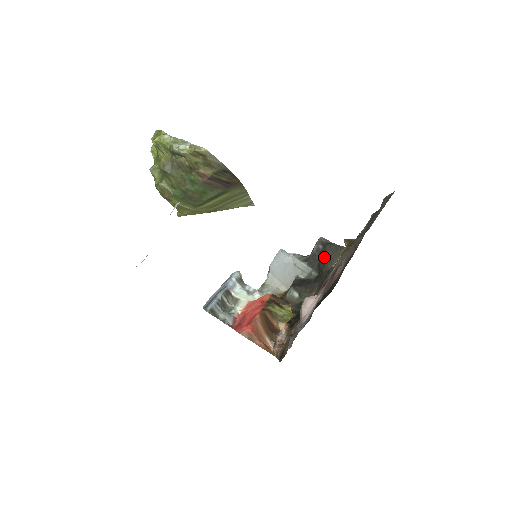
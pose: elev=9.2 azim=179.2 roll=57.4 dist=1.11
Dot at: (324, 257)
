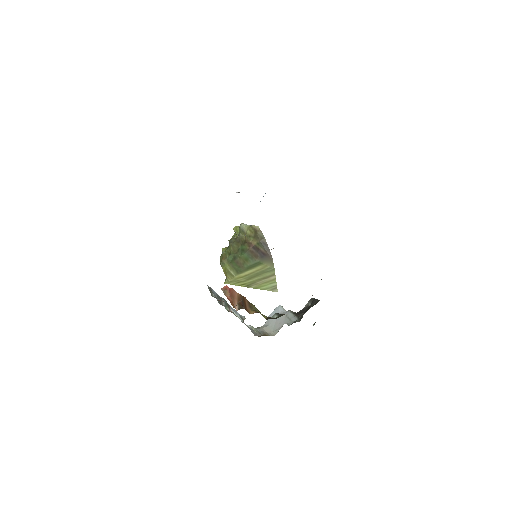
Dot at: (309, 308)
